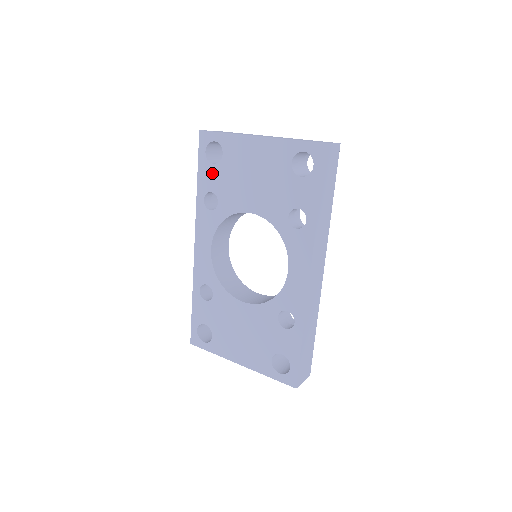
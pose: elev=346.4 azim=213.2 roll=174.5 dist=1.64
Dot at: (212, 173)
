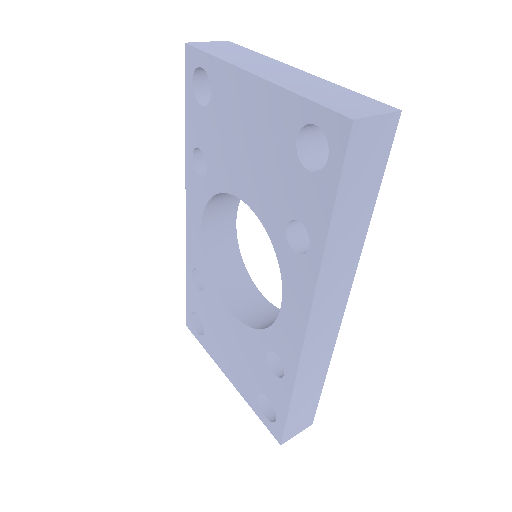
Dot at: (200, 120)
